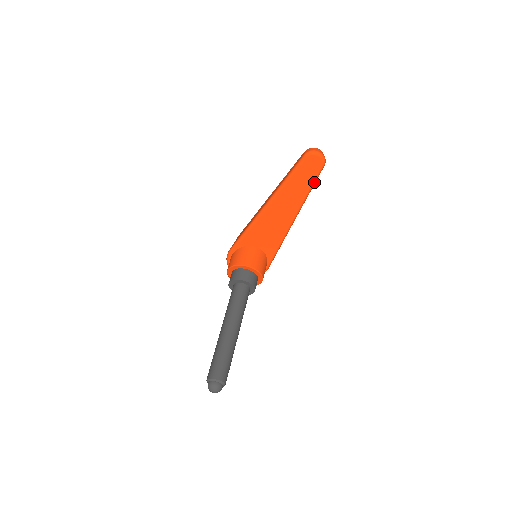
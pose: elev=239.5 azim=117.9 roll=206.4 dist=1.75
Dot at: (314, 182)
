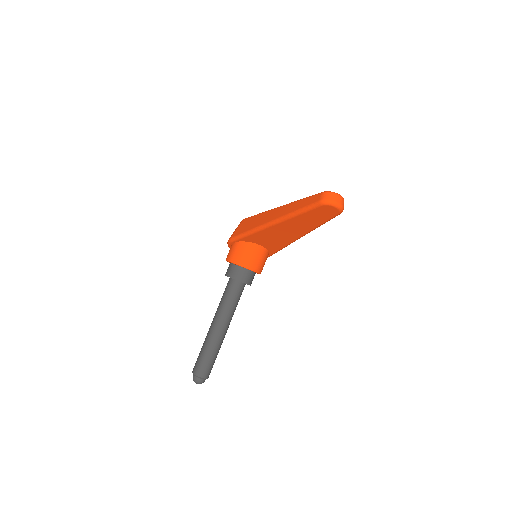
Dot at: (327, 221)
